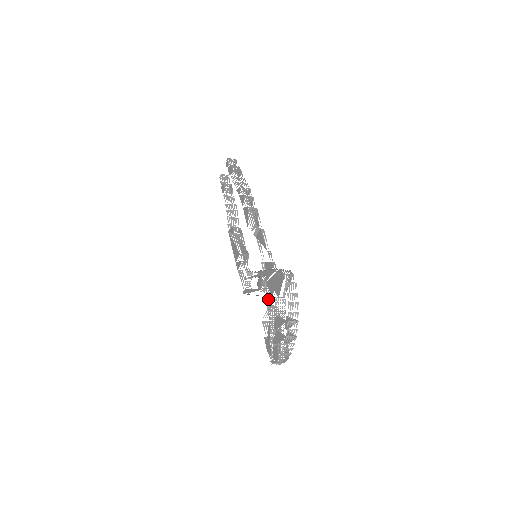
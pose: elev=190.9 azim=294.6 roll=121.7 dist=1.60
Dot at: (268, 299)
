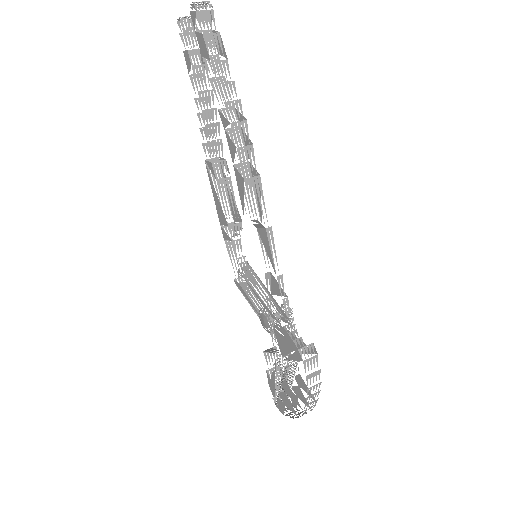
Dot at: occluded
